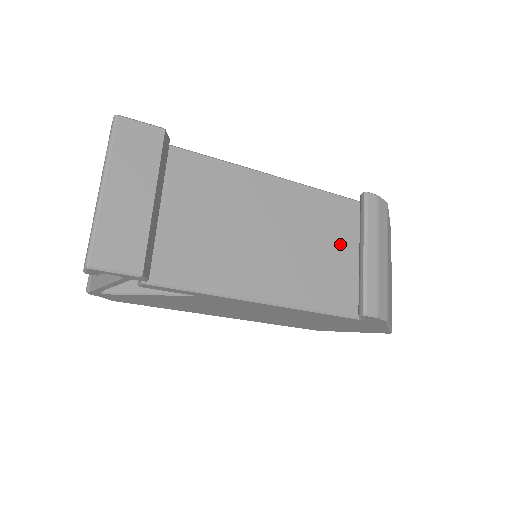
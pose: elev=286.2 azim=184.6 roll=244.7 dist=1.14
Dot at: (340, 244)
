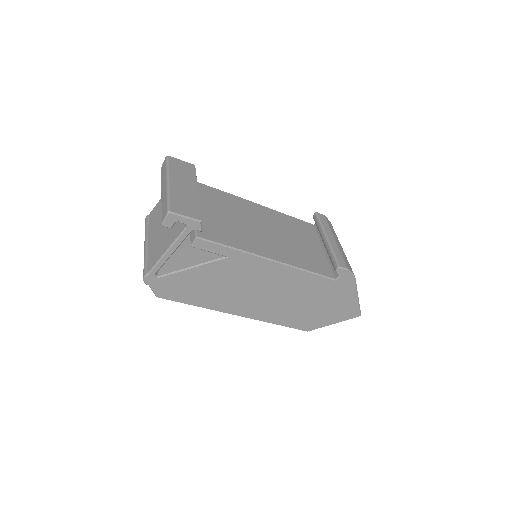
Dot at: (309, 241)
